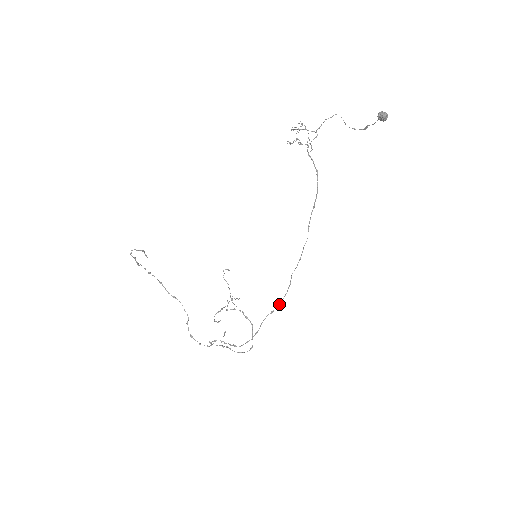
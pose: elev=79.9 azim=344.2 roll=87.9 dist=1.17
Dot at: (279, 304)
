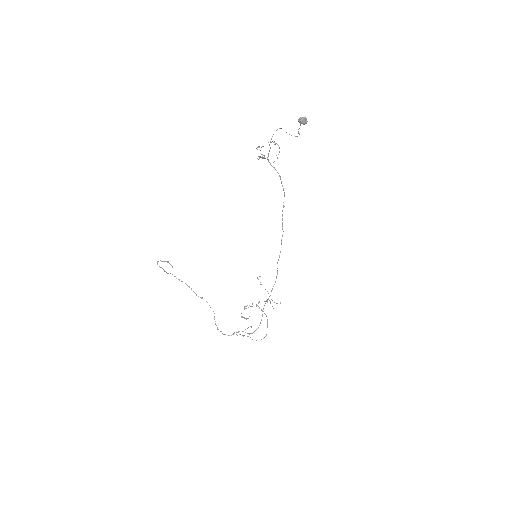
Dot at: occluded
